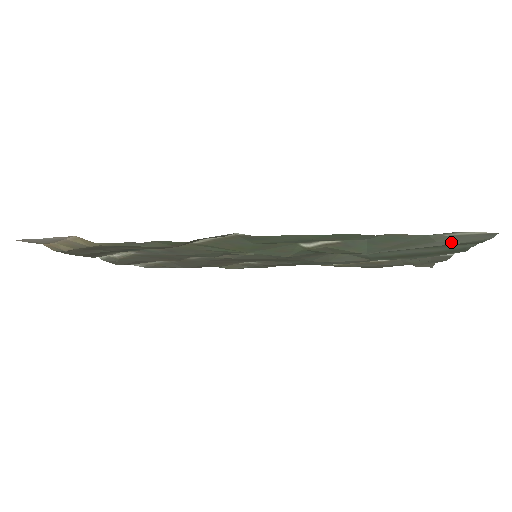
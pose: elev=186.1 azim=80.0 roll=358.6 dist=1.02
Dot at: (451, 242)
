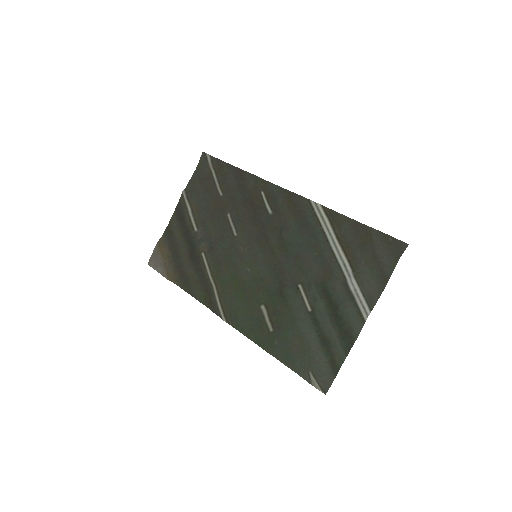
Dot at: (321, 365)
